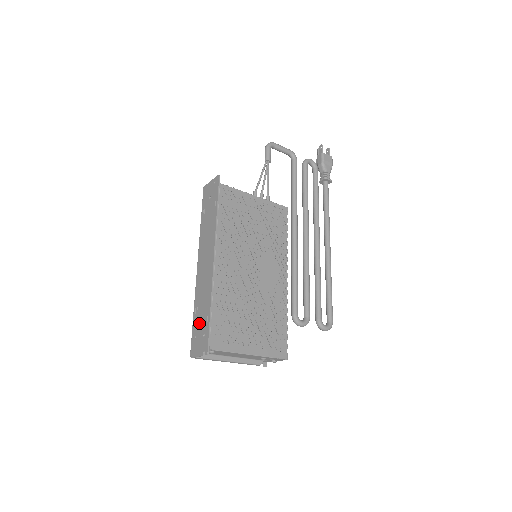
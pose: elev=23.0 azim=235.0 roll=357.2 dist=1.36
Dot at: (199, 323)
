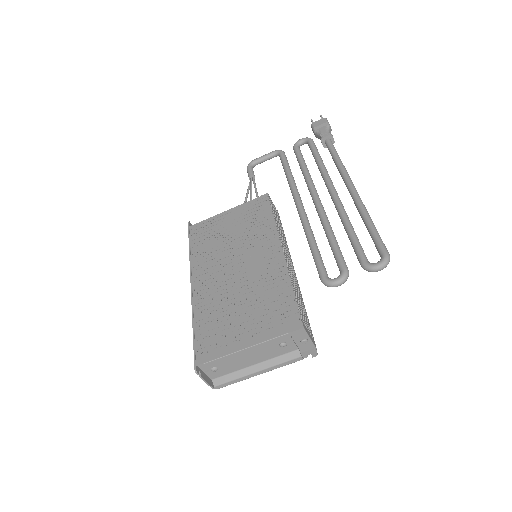
Dot at: occluded
